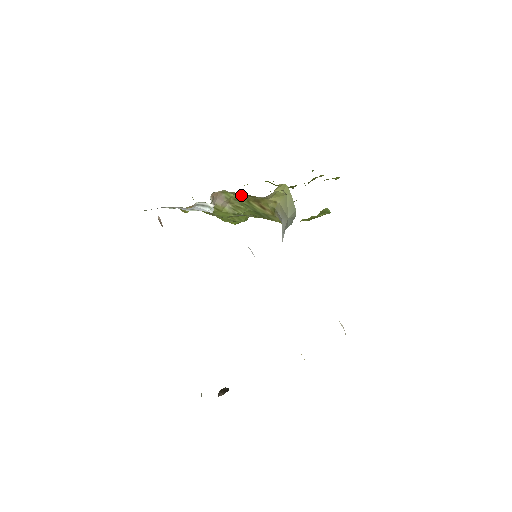
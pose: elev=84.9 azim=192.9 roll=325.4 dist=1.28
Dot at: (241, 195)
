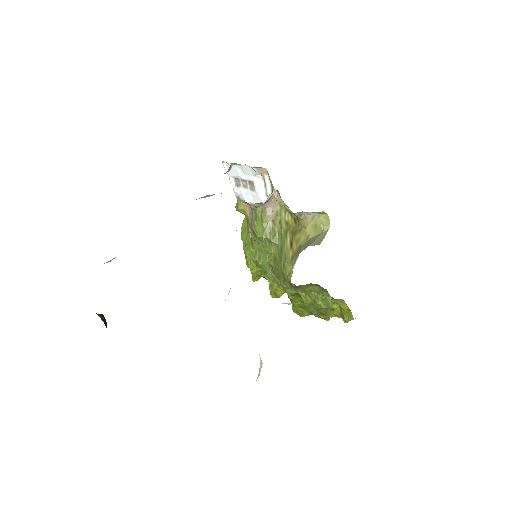
Dot at: (289, 217)
